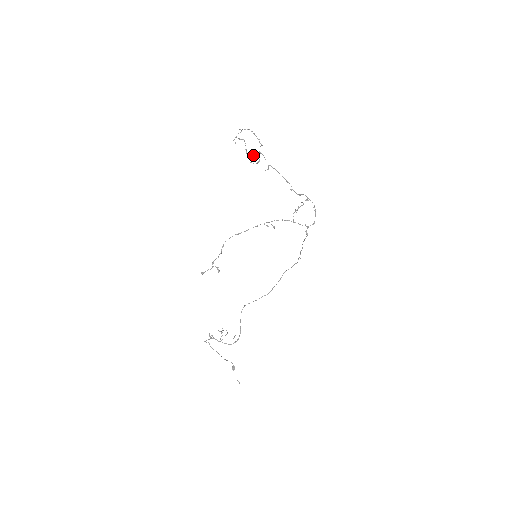
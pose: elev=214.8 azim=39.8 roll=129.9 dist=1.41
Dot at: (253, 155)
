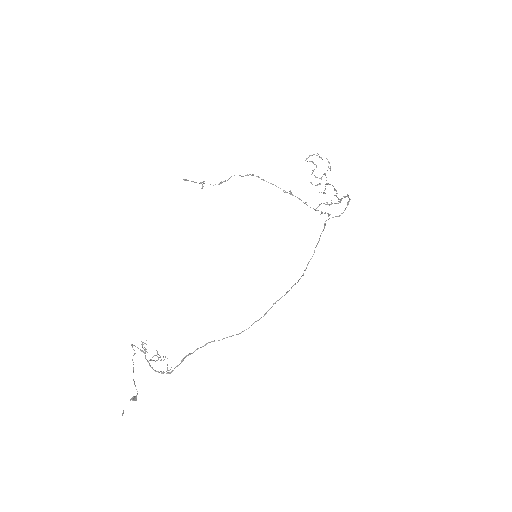
Dot at: (317, 177)
